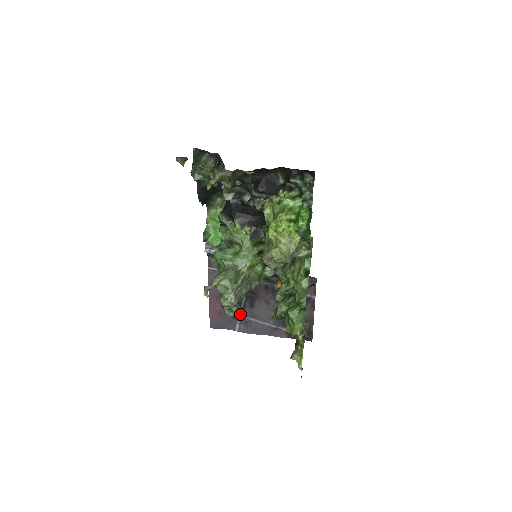
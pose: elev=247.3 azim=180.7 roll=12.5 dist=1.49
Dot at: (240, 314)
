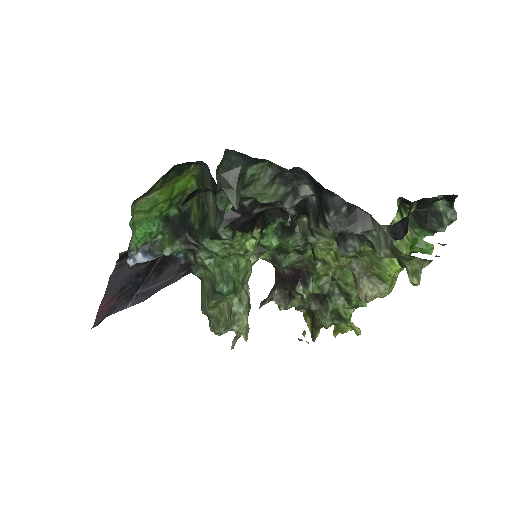
Dot at: occluded
